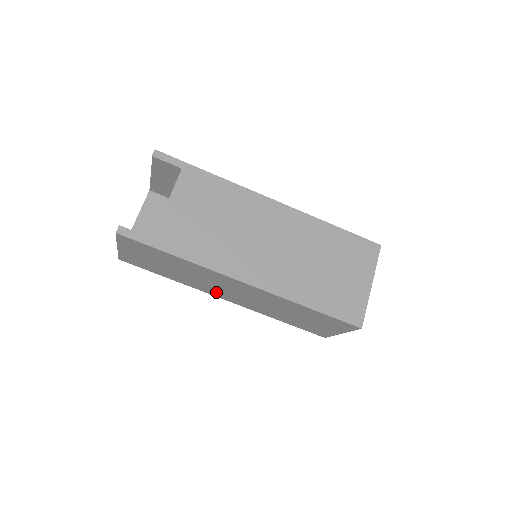
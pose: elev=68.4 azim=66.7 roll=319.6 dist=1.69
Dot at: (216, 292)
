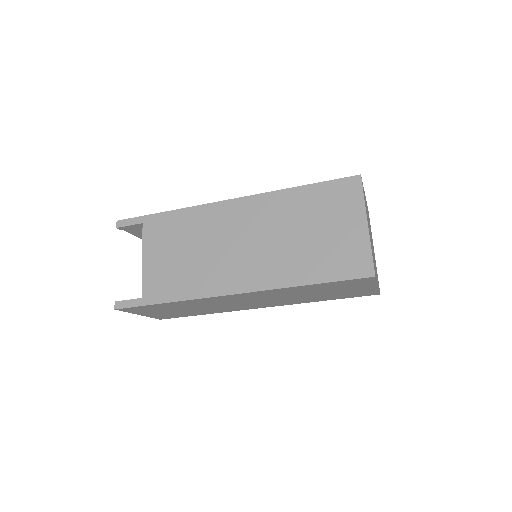
Dot at: (244, 307)
